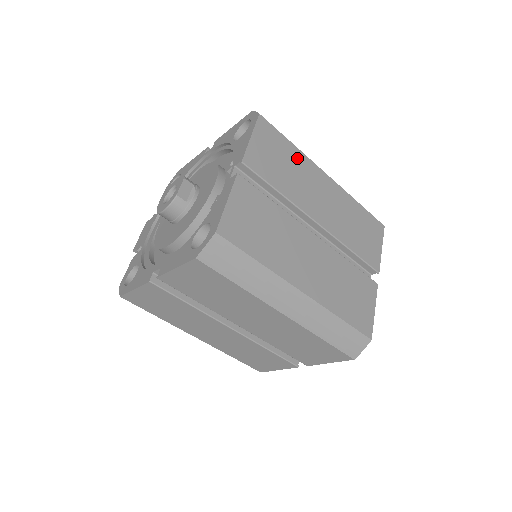
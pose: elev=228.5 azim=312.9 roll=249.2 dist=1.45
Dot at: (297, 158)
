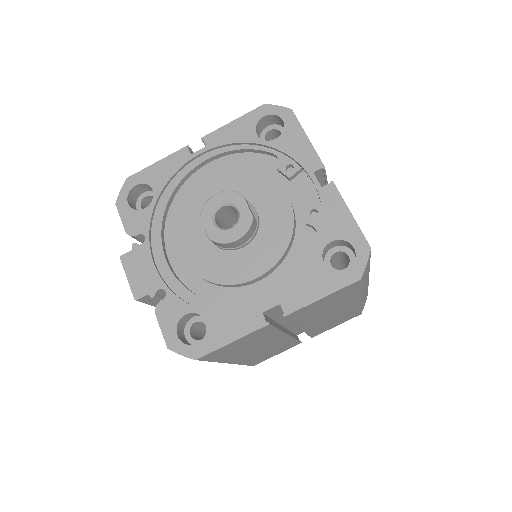
Dot at: occluded
